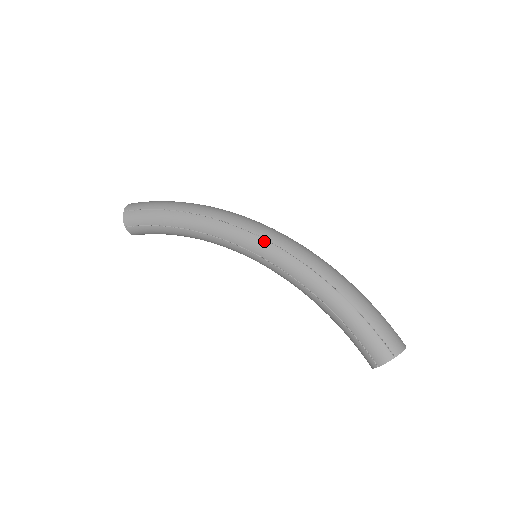
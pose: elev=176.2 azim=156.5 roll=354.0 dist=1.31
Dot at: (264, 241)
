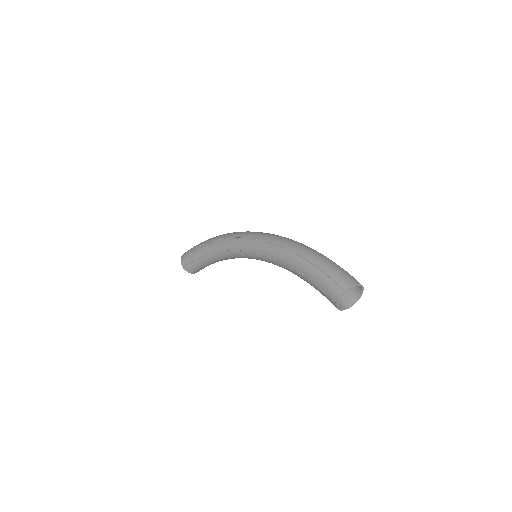
Dot at: (253, 240)
